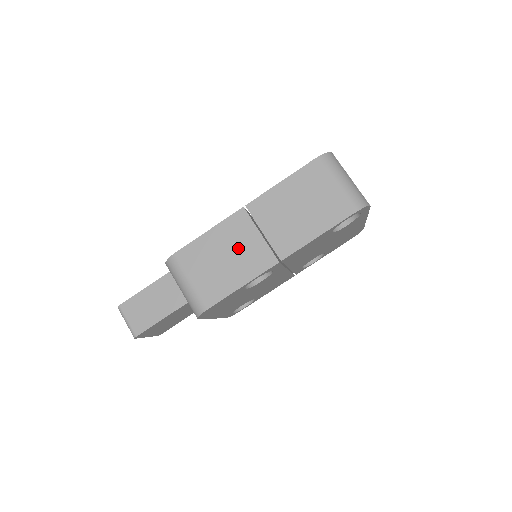
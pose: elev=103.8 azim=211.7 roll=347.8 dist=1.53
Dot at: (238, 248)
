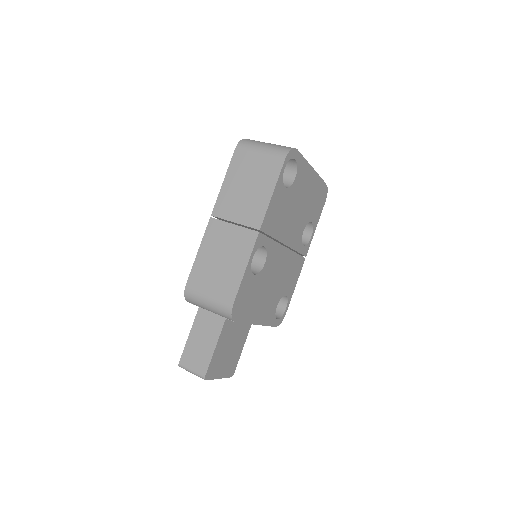
Dot at: (225, 246)
